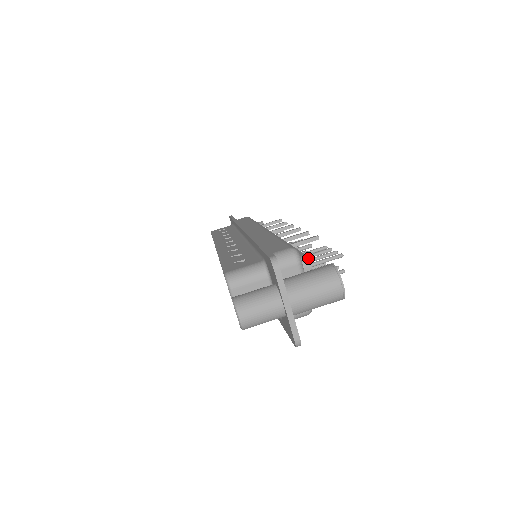
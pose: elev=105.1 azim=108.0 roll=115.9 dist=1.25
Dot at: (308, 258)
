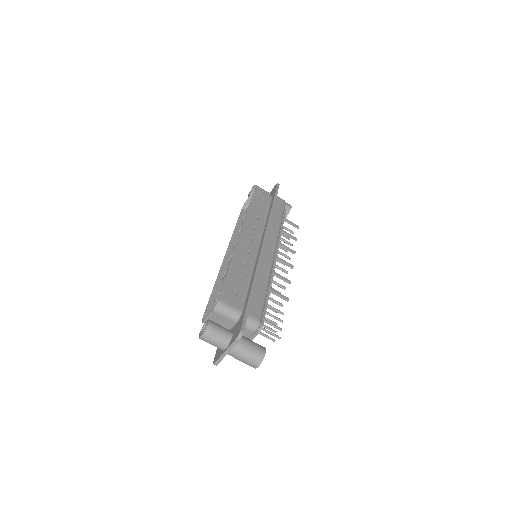
Dot at: occluded
